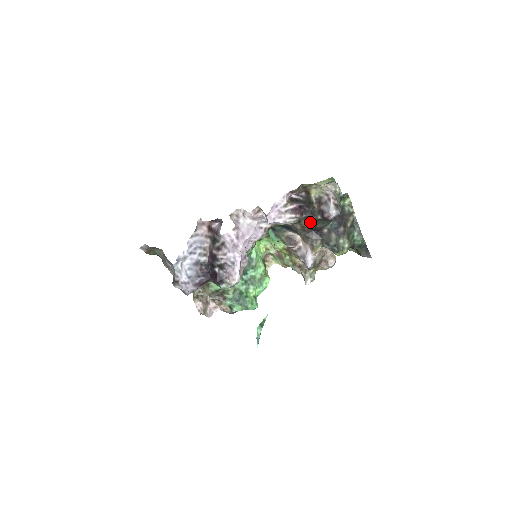
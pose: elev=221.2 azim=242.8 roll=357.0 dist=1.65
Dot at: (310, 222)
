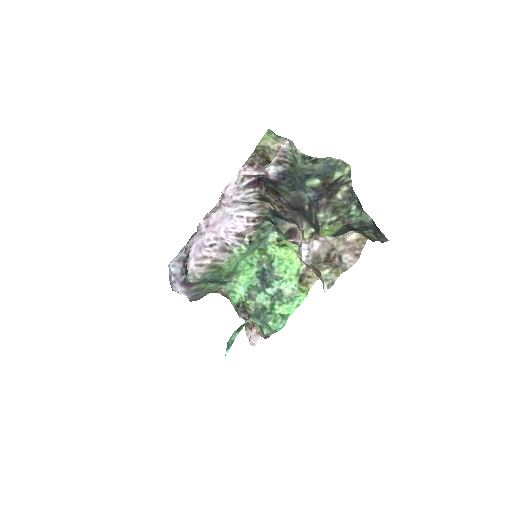
Dot at: (276, 196)
